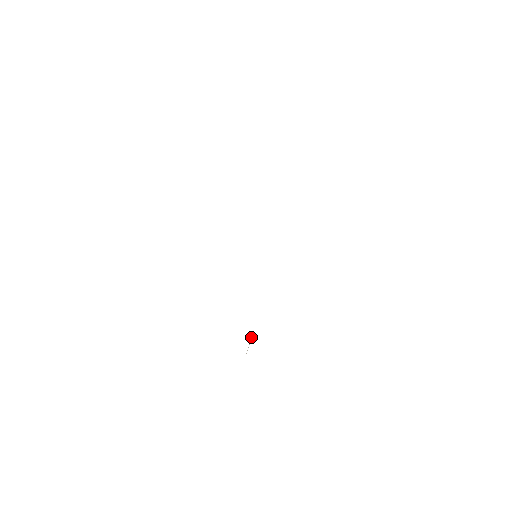
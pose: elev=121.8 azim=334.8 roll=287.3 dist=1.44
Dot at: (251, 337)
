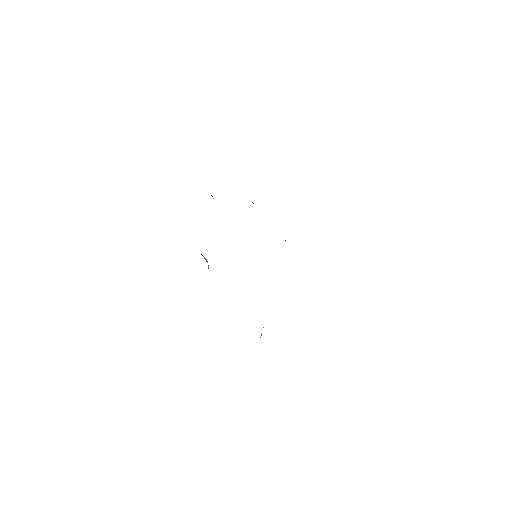
Dot at: occluded
